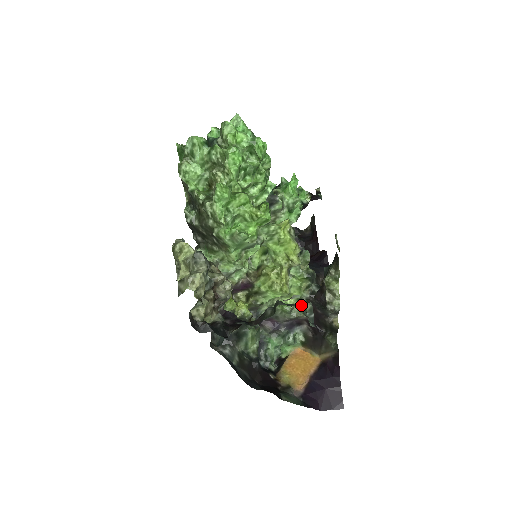
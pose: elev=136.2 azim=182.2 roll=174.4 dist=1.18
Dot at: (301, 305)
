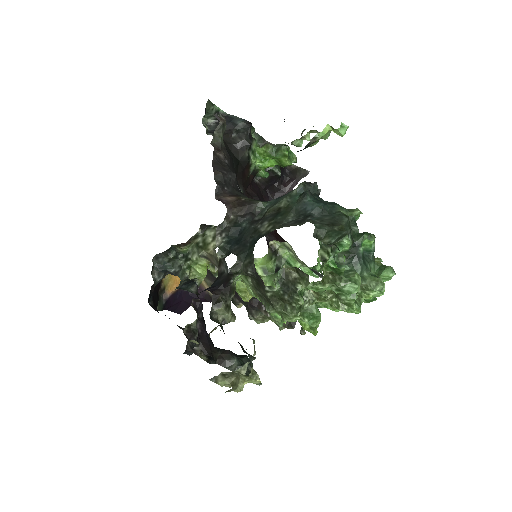
Dot at: occluded
